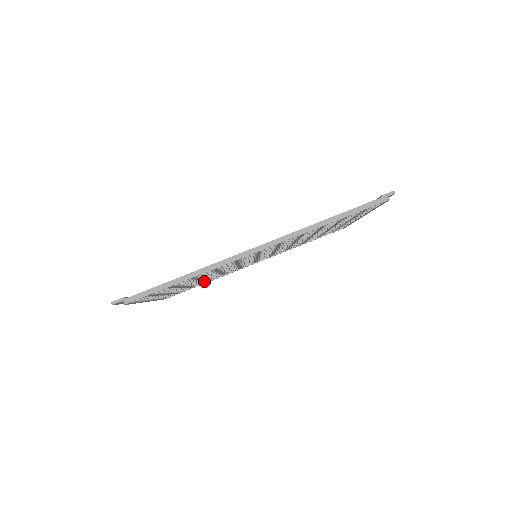
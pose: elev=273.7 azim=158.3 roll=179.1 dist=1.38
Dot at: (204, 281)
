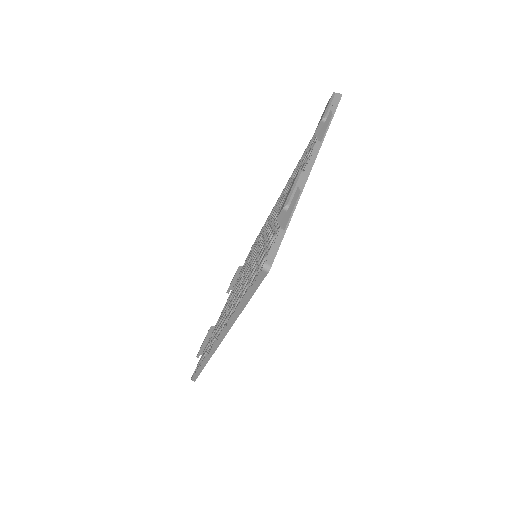
Dot at: occluded
